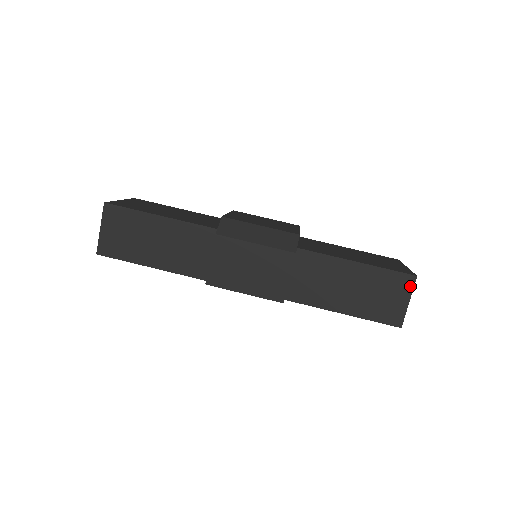
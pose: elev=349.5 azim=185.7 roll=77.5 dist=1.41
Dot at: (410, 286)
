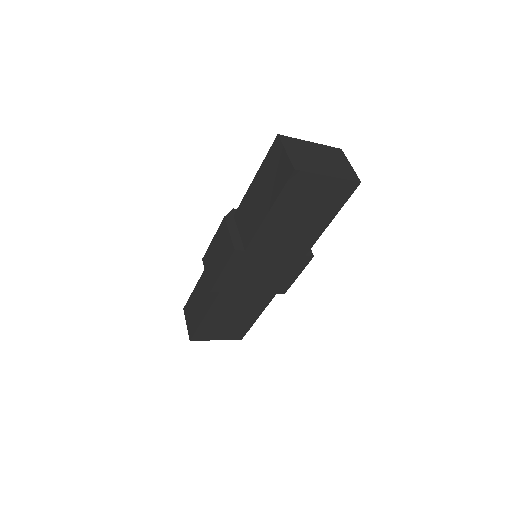
Dot at: (279, 144)
